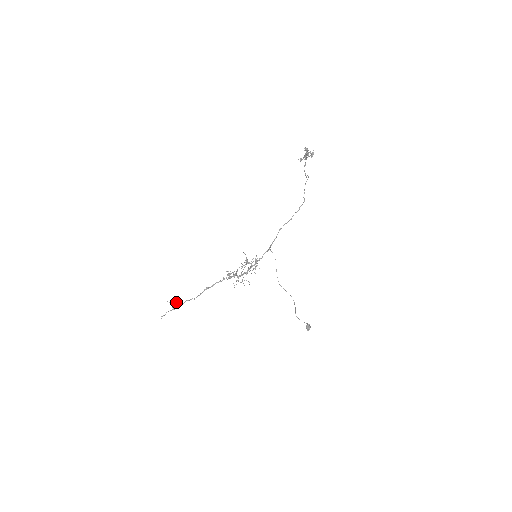
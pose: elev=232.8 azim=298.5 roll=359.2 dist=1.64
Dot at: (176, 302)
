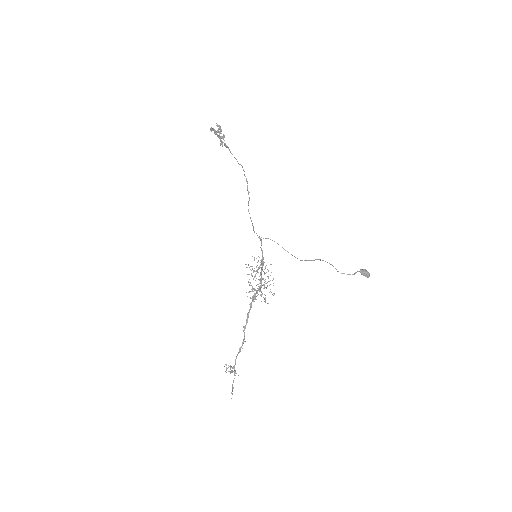
Dot at: (229, 366)
